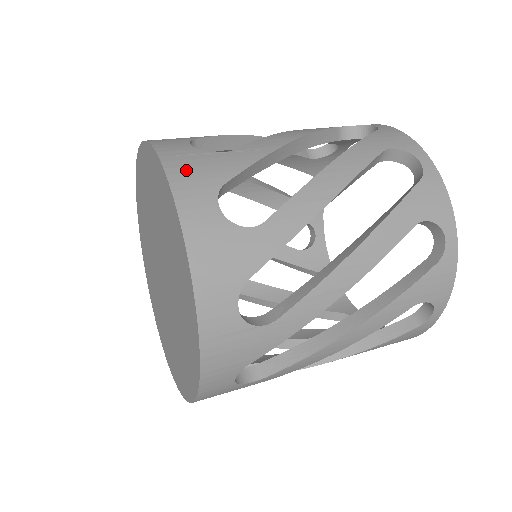
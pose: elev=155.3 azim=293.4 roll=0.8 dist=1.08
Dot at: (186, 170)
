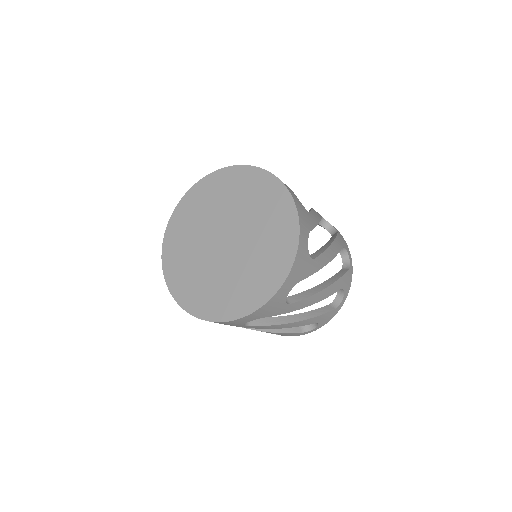
Dot at: occluded
